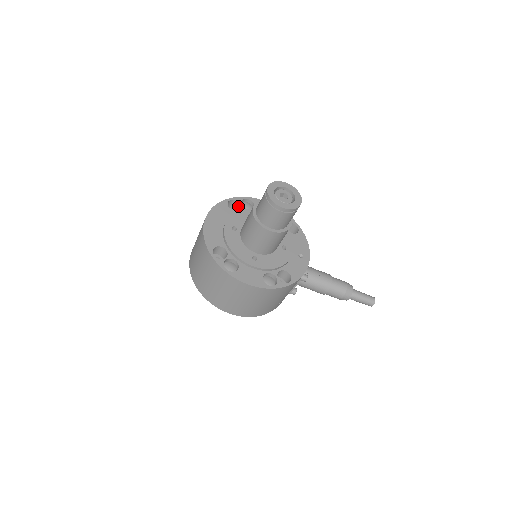
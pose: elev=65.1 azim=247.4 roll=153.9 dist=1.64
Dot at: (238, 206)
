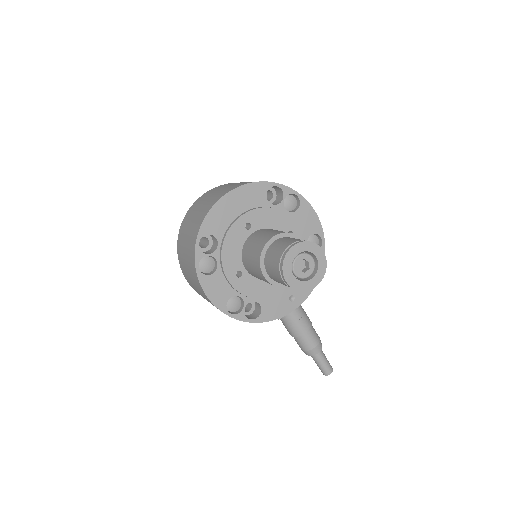
Dot at: (281, 196)
